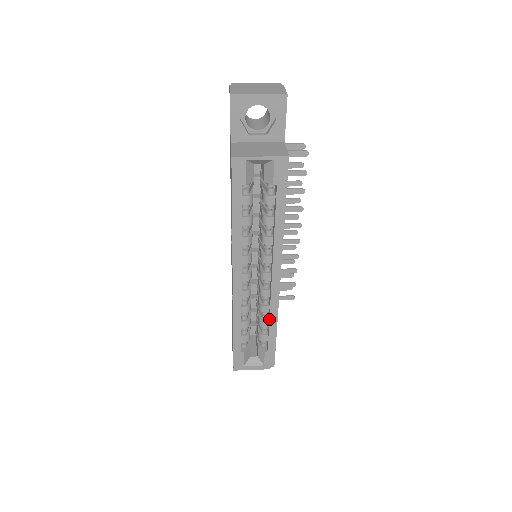
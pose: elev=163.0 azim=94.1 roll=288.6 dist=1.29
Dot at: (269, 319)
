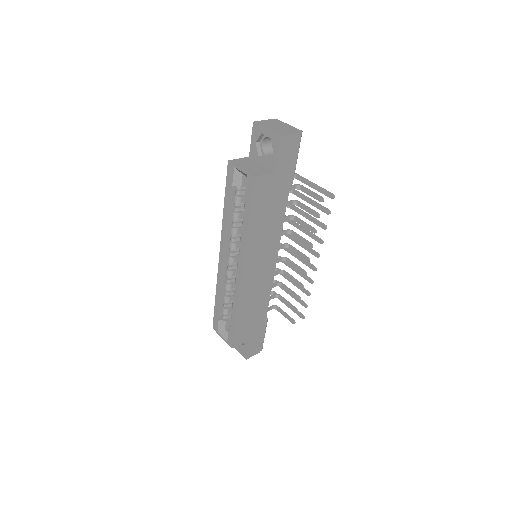
Dot at: (233, 303)
